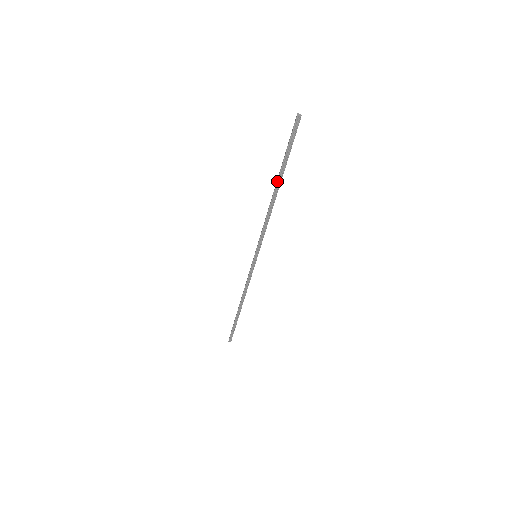
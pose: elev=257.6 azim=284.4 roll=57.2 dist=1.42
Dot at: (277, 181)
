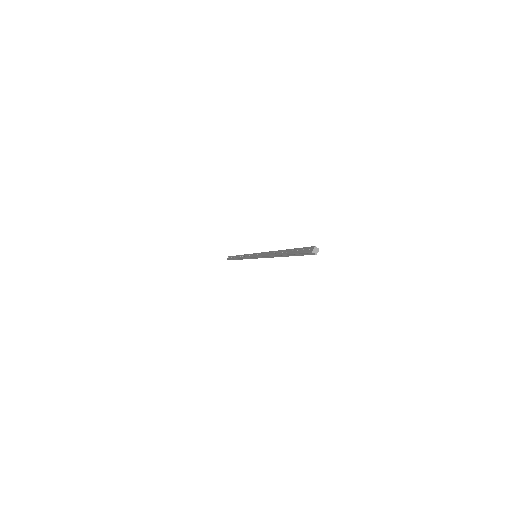
Dot at: (282, 254)
